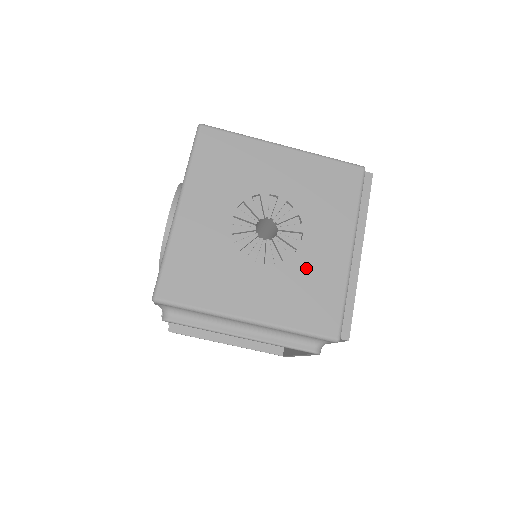
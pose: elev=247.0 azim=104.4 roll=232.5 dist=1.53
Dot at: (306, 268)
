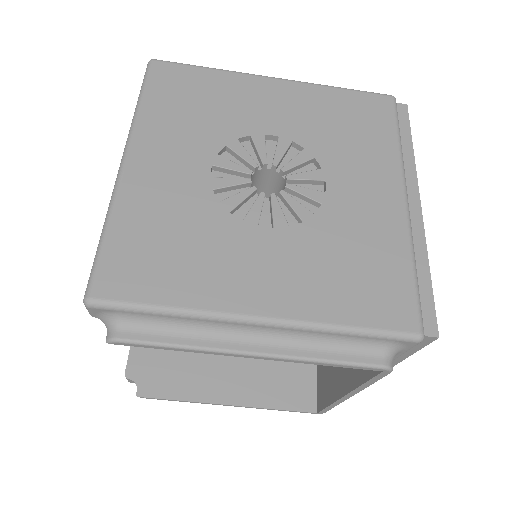
Dot at: (341, 229)
